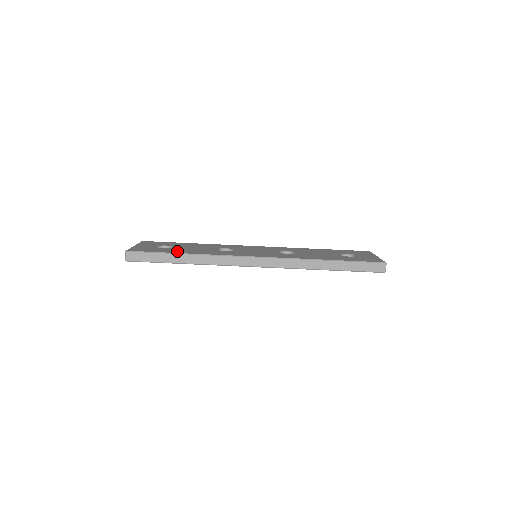
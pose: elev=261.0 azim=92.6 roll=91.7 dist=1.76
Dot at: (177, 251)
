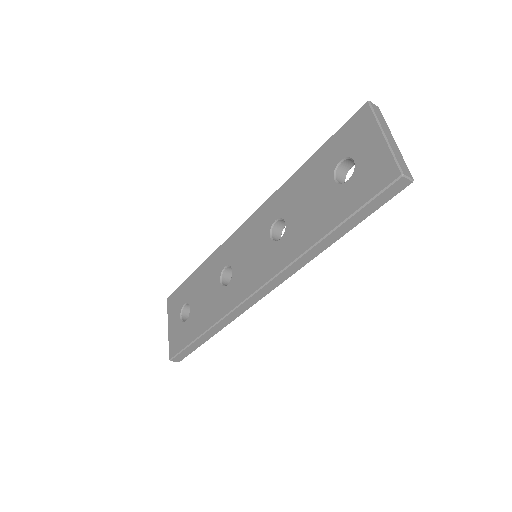
Dot at: (197, 328)
